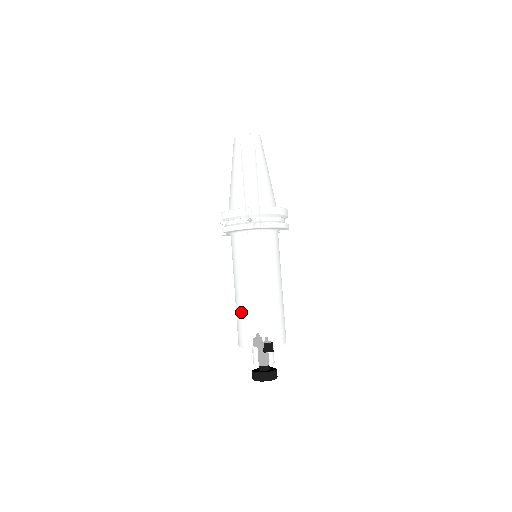
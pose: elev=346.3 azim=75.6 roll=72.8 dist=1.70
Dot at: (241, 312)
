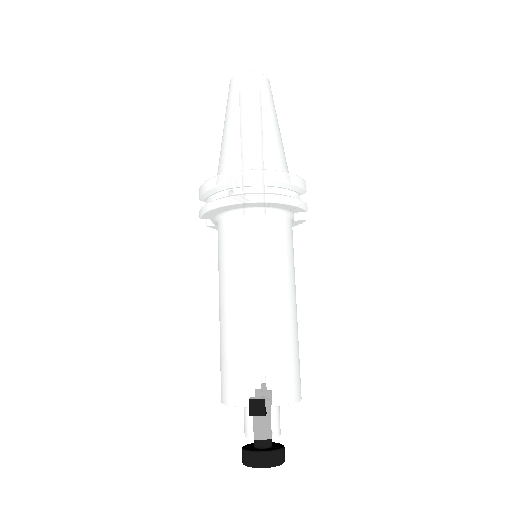
Dot at: (221, 344)
